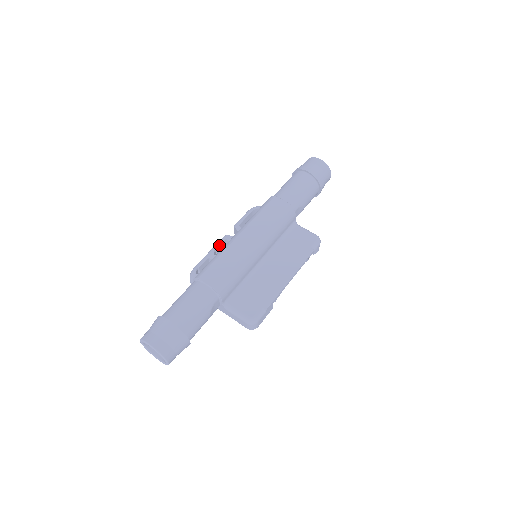
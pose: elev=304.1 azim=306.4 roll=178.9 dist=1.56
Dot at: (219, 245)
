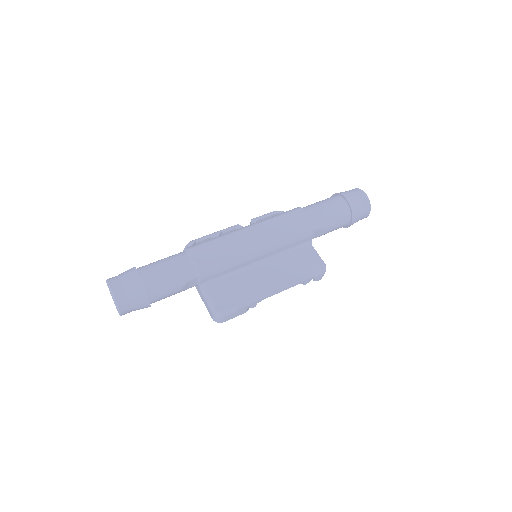
Dot at: (227, 230)
